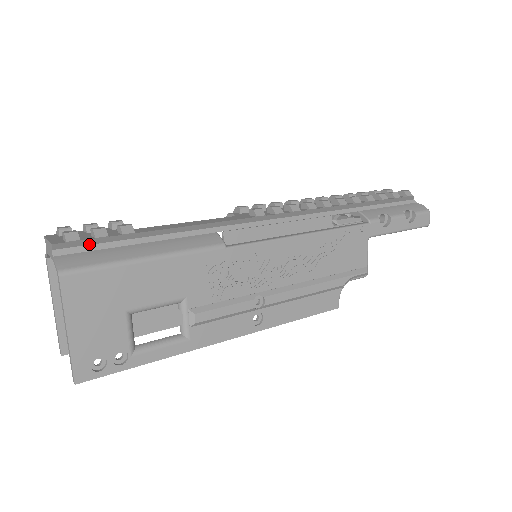
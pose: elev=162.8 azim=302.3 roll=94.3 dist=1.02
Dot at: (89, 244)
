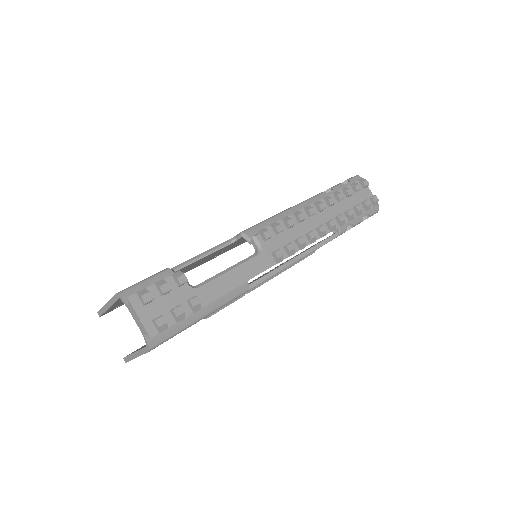
Dot at: (169, 321)
